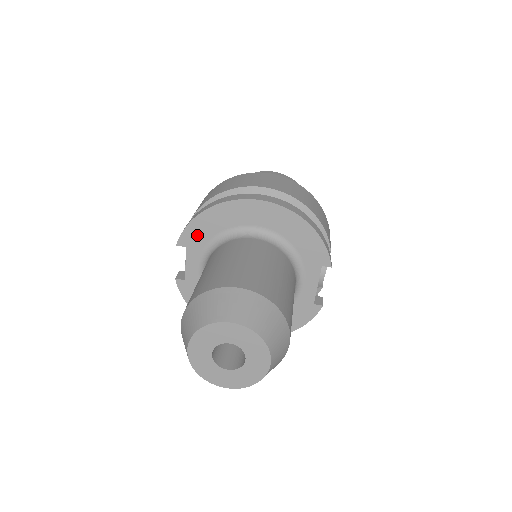
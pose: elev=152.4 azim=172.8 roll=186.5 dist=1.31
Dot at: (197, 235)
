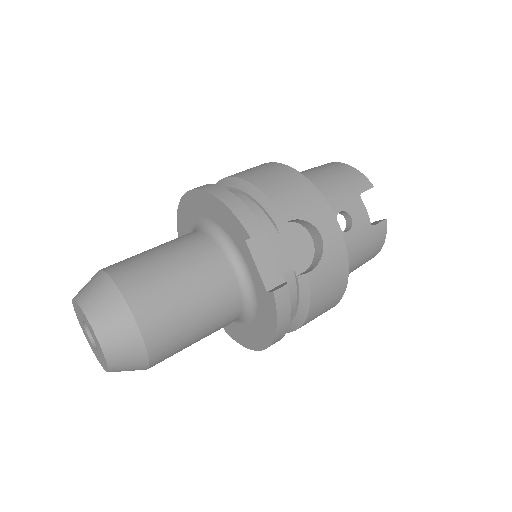
Dot at: occluded
